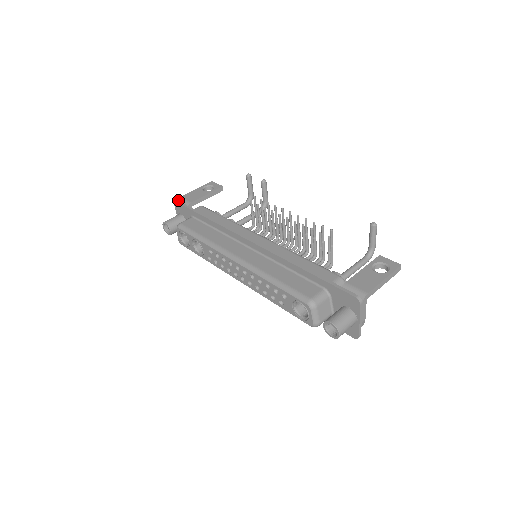
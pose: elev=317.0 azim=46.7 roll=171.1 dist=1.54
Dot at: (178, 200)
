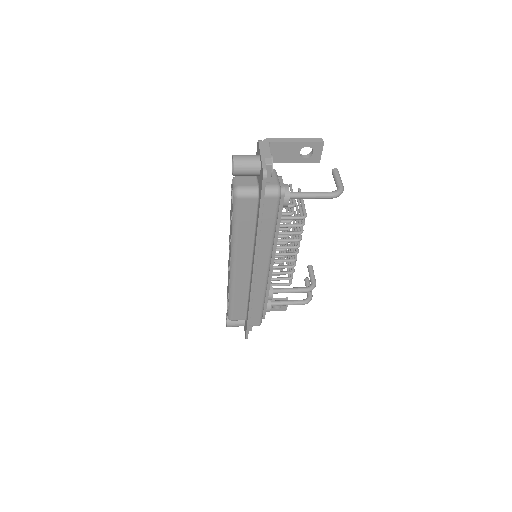
Dot at: occluded
